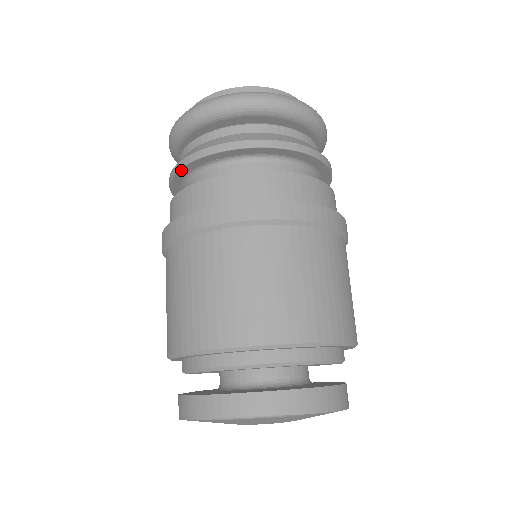
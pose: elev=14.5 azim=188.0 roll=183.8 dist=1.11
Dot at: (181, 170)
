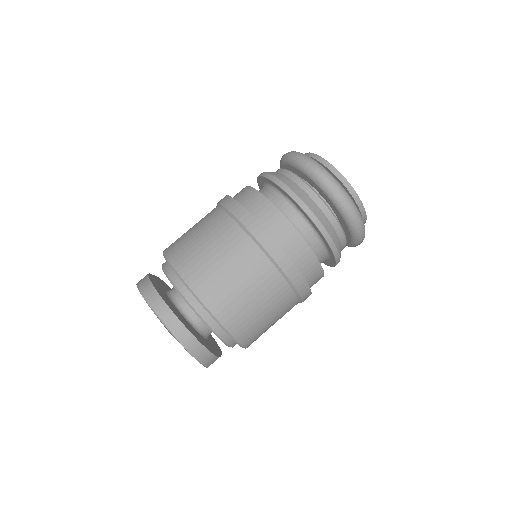
Dot at: (270, 180)
